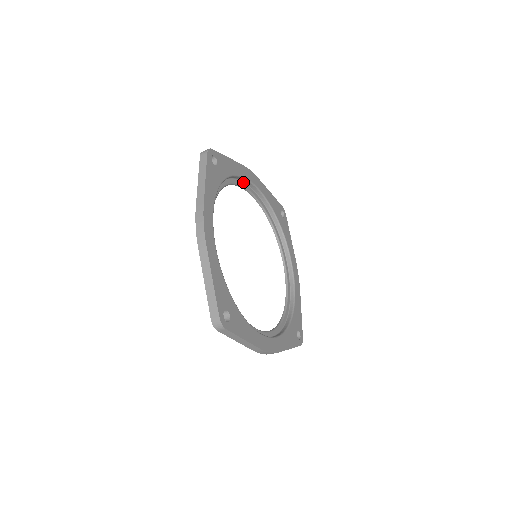
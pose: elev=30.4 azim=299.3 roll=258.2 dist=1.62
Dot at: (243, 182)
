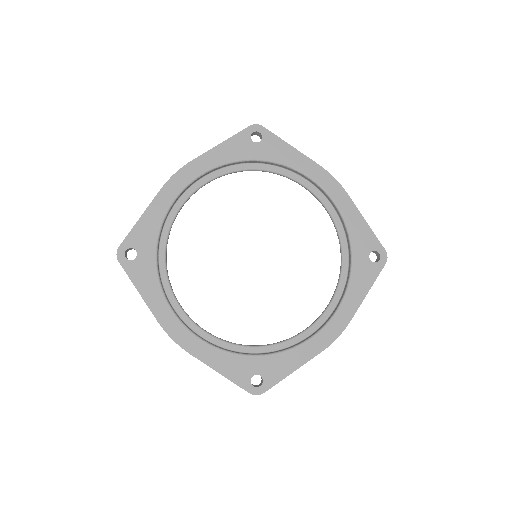
Dot at: (181, 196)
